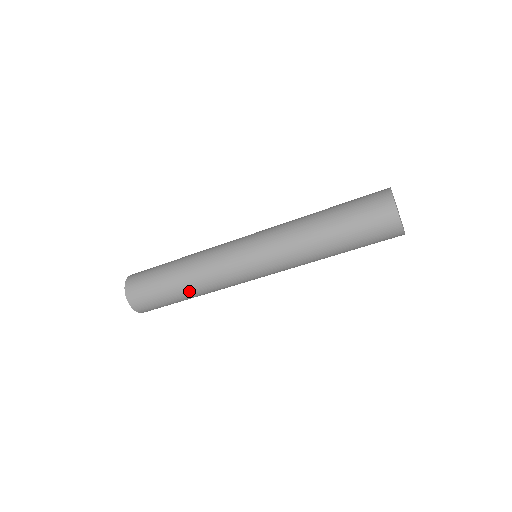
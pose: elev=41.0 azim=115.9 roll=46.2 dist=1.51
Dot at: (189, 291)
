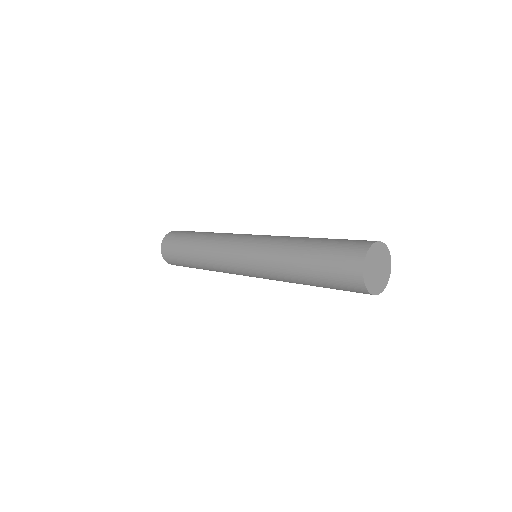
Dot at: (204, 269)
